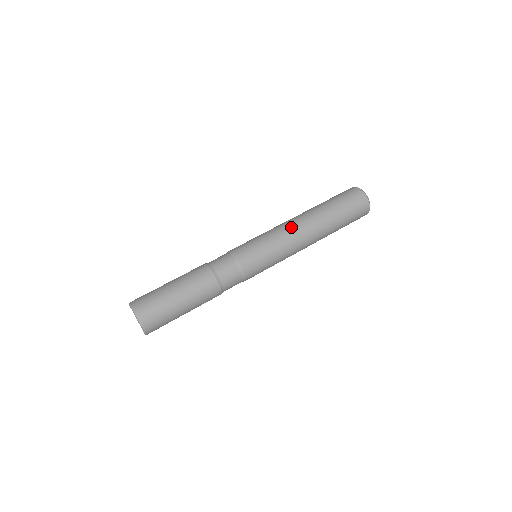
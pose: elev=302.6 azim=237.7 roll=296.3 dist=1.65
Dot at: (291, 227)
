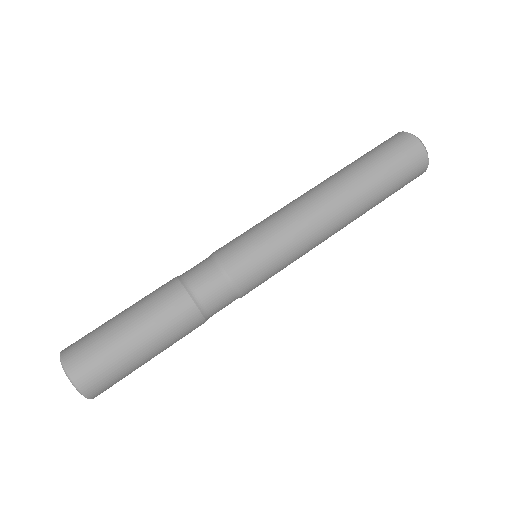
Dot at: (316, 217)
